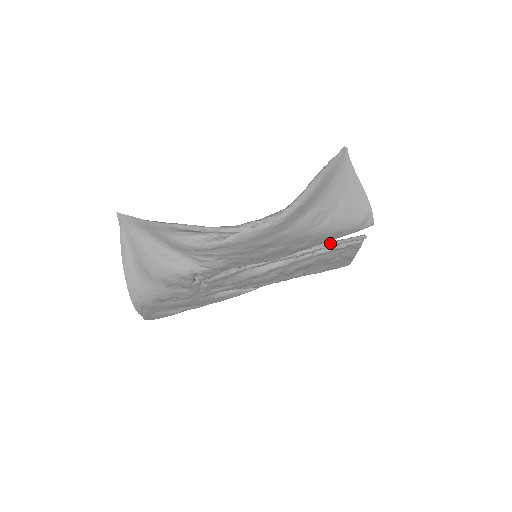
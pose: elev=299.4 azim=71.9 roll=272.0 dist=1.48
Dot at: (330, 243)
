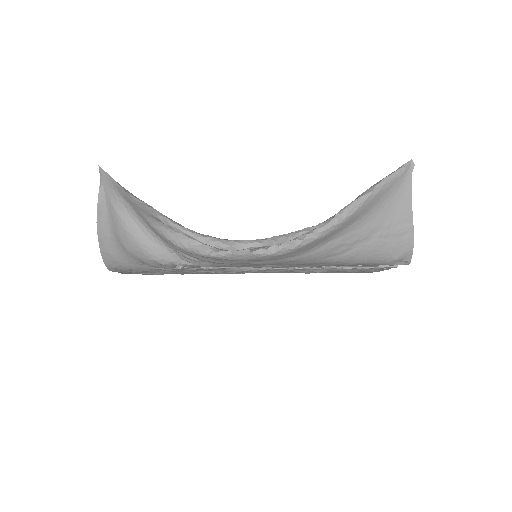
Dot at: occluded
